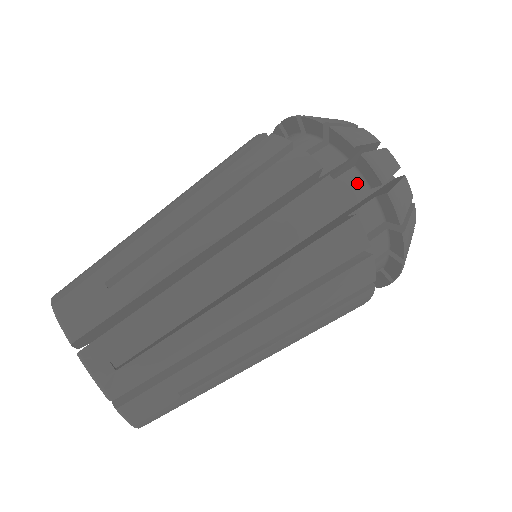
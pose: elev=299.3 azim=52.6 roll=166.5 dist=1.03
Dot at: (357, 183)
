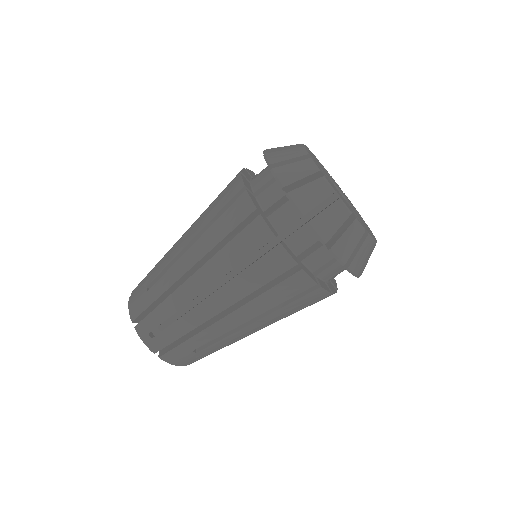
Dot at: occluded
